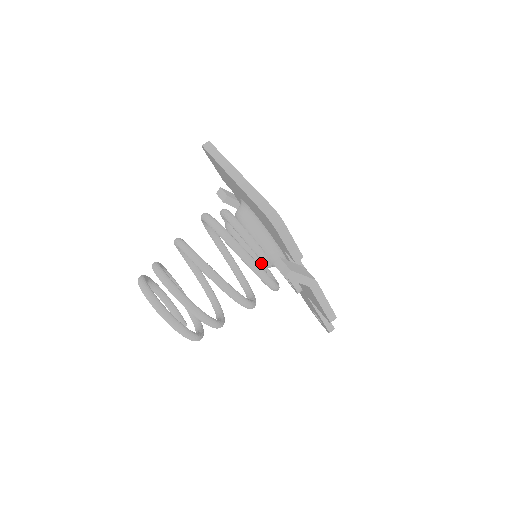
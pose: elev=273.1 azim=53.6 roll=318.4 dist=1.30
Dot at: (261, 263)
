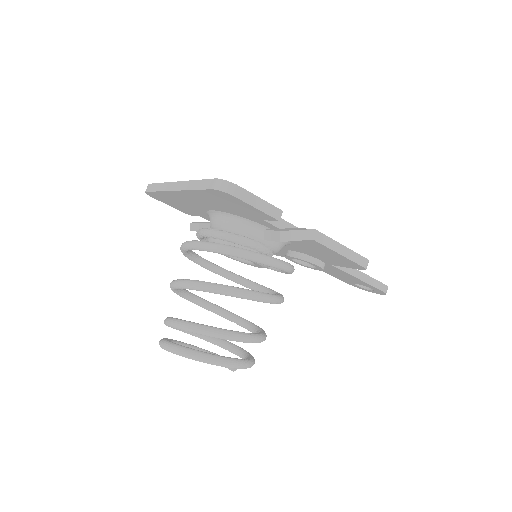
Dot at: occluded
